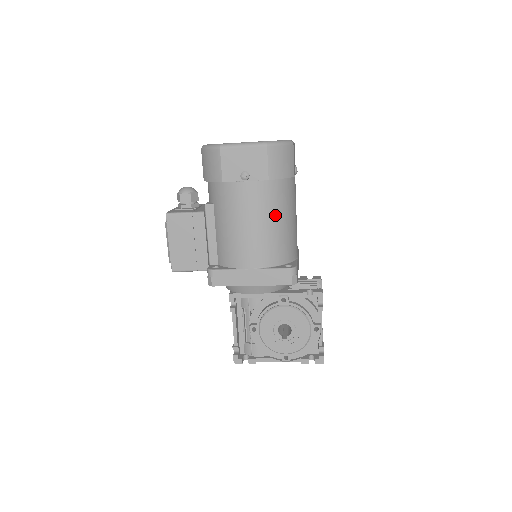
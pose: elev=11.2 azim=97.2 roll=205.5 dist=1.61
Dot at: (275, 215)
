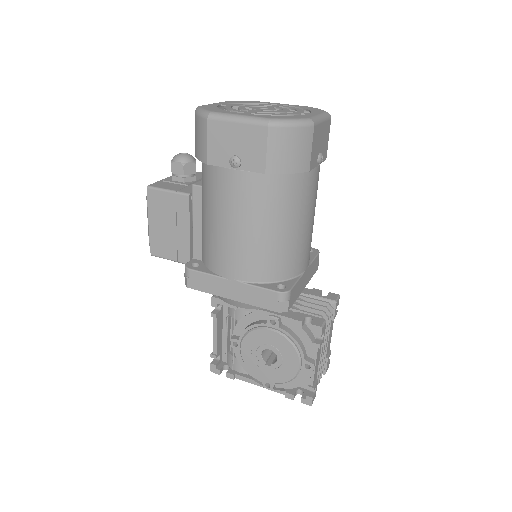
Dot at: (272, 220)
